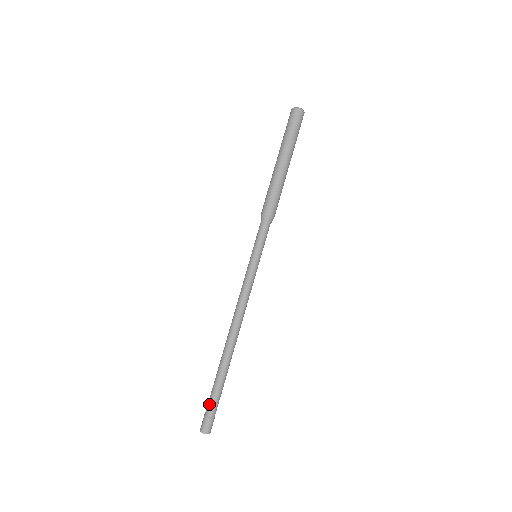
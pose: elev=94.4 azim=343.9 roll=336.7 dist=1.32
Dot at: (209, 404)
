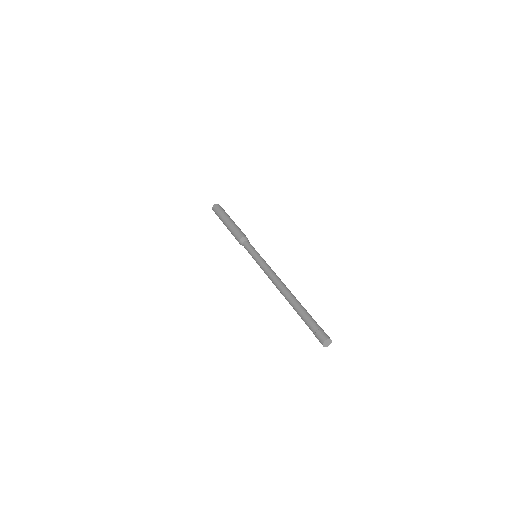
Dot at: (314, 322)
